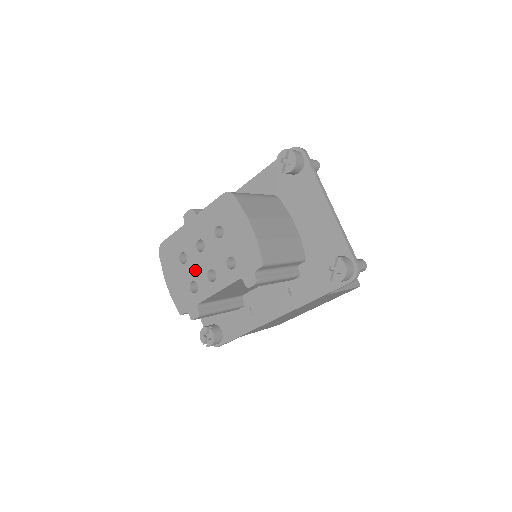
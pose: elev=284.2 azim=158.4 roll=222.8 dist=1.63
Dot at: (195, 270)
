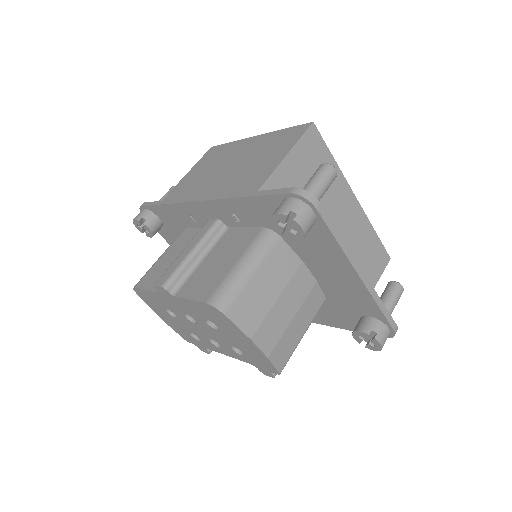
Dot at: (191, 329)
